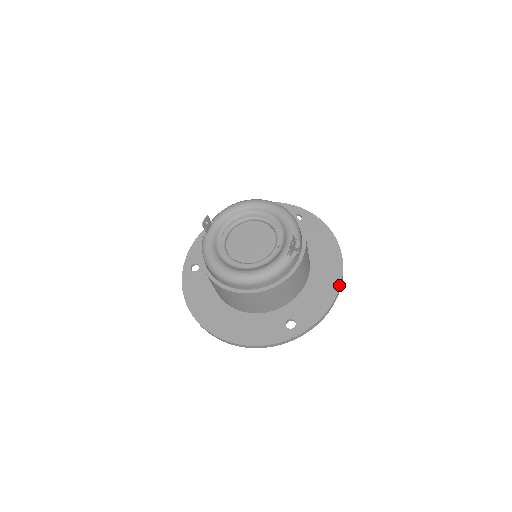
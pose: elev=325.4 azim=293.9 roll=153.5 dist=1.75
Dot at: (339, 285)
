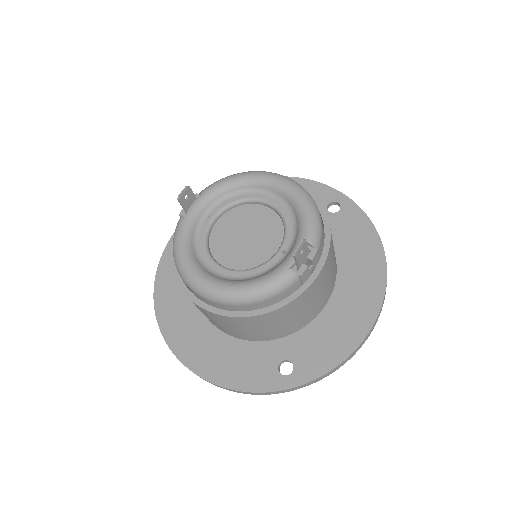
Dot at: (372, 323)
